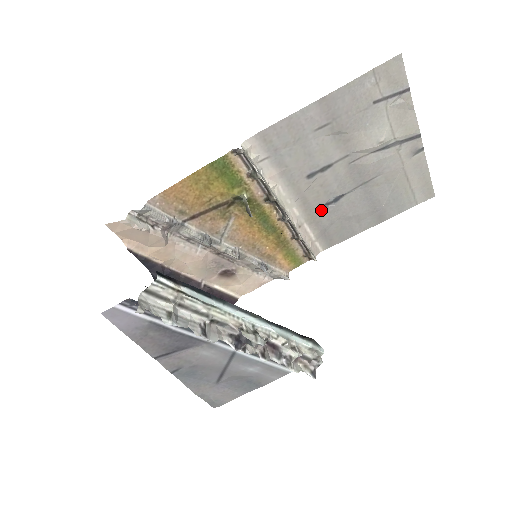
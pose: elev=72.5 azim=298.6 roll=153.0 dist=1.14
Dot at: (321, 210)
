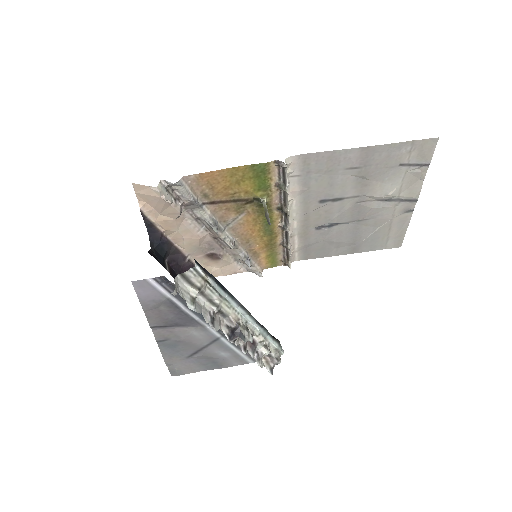
Dot at: (315, 229)
